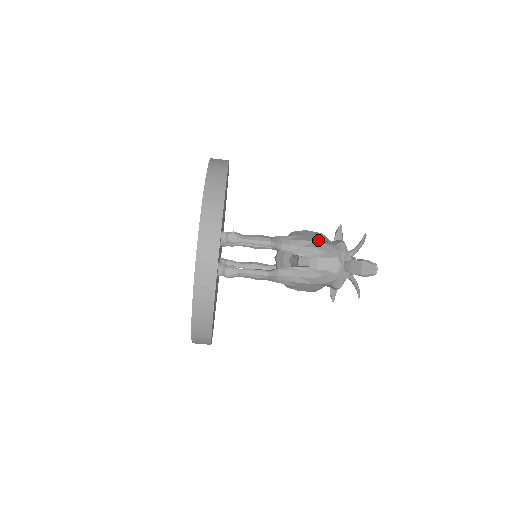
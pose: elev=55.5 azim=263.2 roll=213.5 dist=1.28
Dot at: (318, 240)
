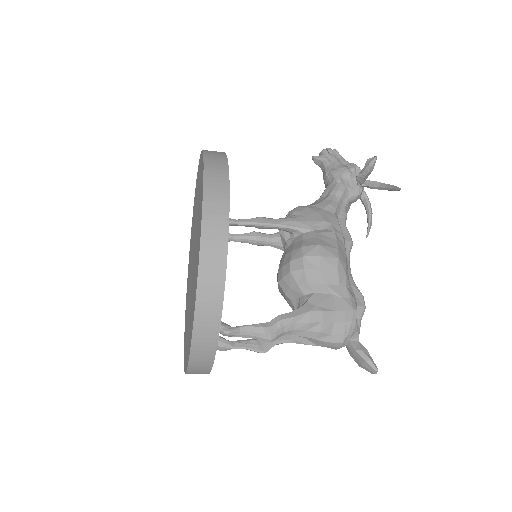
Dot at: (327, 315)
